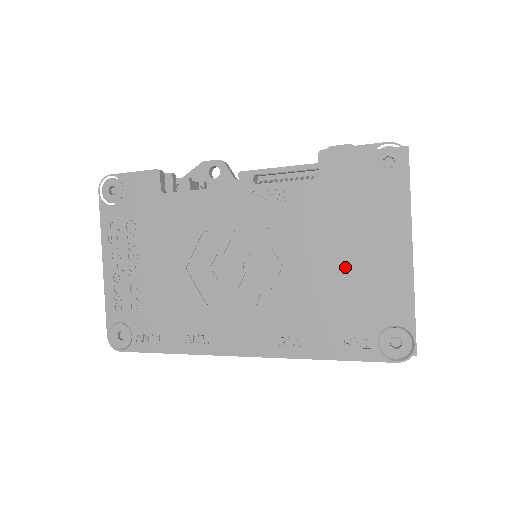
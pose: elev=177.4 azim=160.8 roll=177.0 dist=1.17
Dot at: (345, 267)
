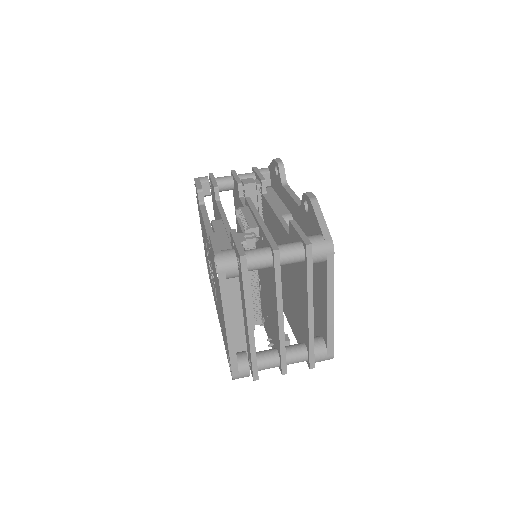
Dot at: (220, 309)
